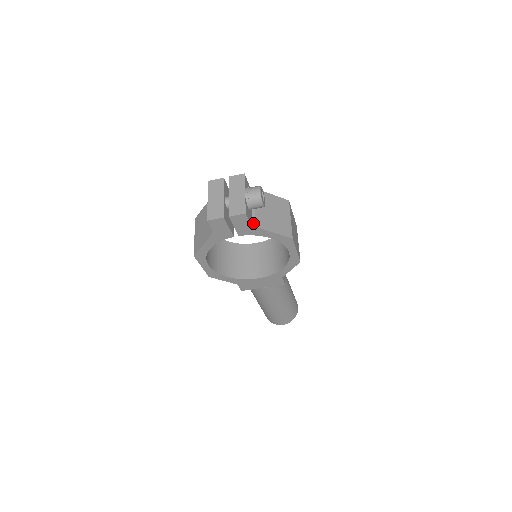
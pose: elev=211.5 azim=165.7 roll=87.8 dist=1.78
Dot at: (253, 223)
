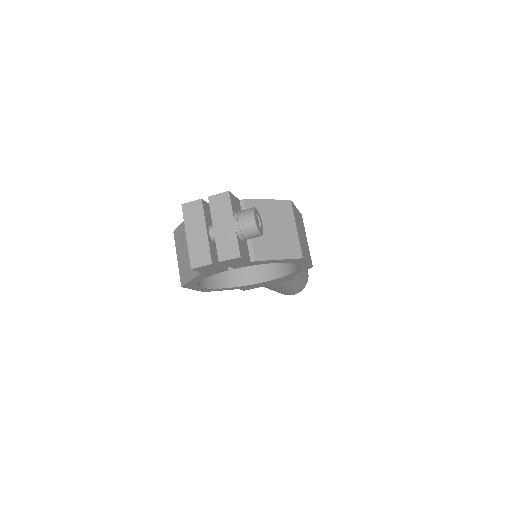
Dot at: (251, 255)
